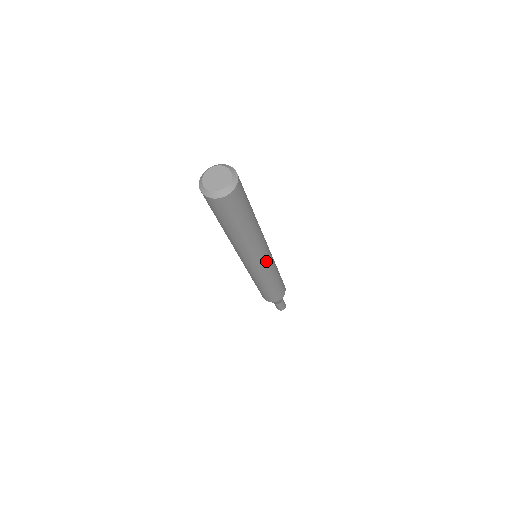
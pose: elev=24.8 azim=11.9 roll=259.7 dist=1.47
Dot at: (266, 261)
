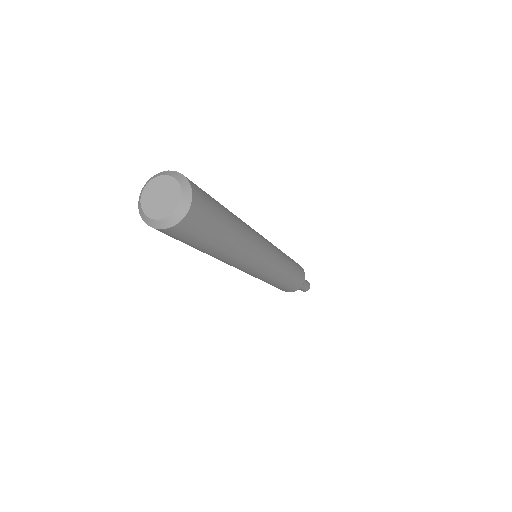
Dot at: (272, 252)
